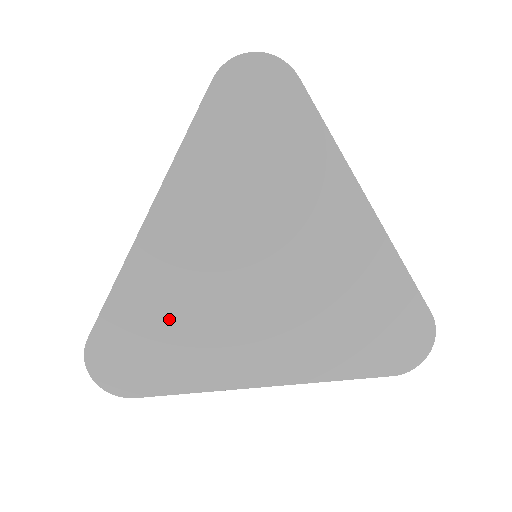
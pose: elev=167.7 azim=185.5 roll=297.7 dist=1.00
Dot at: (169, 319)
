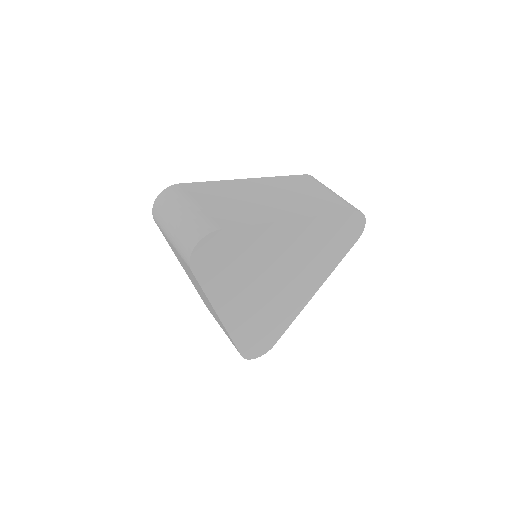
Dot at: (261, 324)
